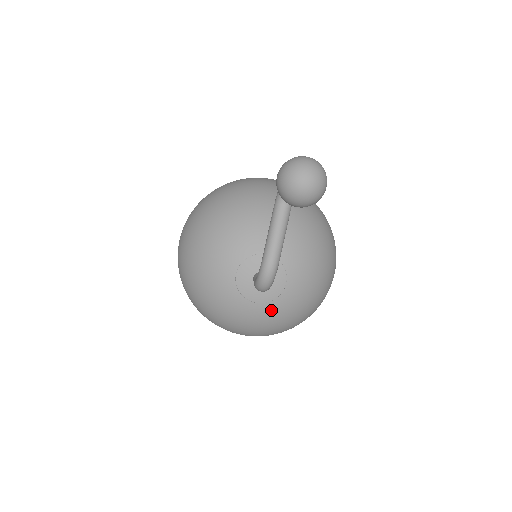
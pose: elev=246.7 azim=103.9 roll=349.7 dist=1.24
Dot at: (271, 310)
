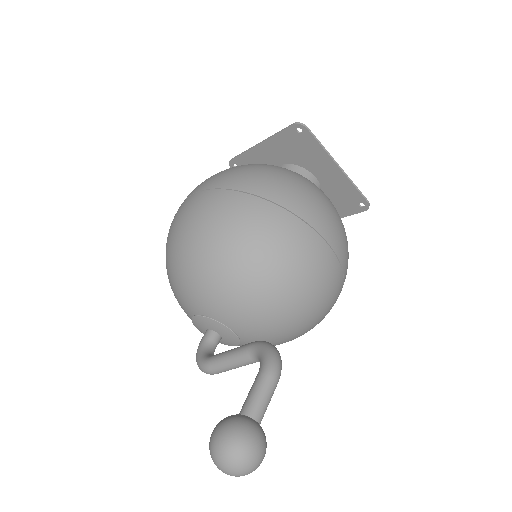
Dot at: occluded
